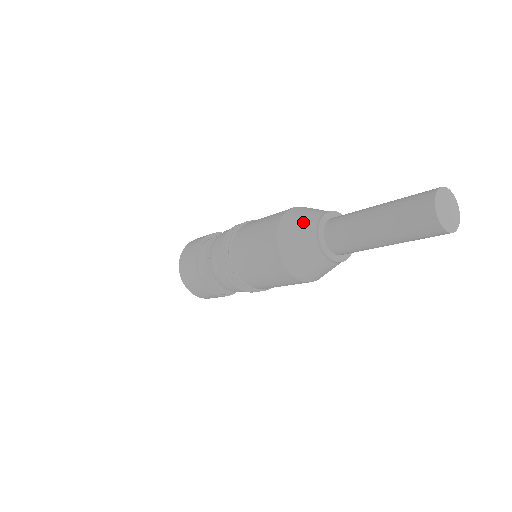
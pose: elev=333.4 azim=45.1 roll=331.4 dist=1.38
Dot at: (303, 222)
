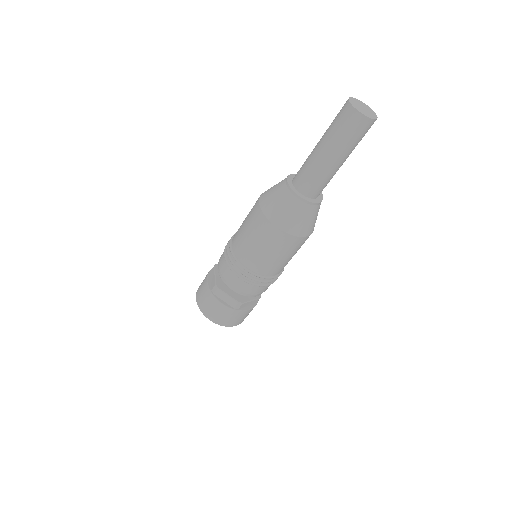
Dot at: (276, 185)
